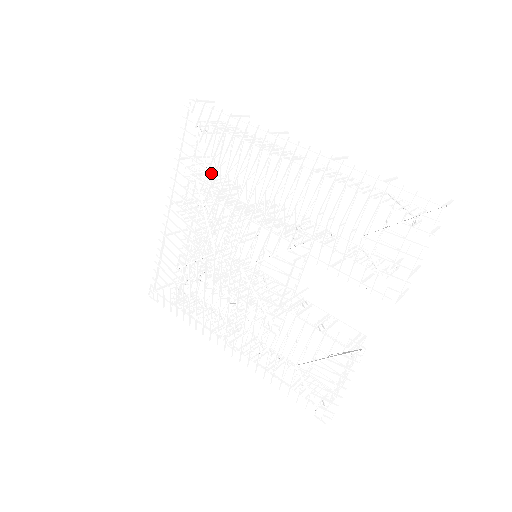
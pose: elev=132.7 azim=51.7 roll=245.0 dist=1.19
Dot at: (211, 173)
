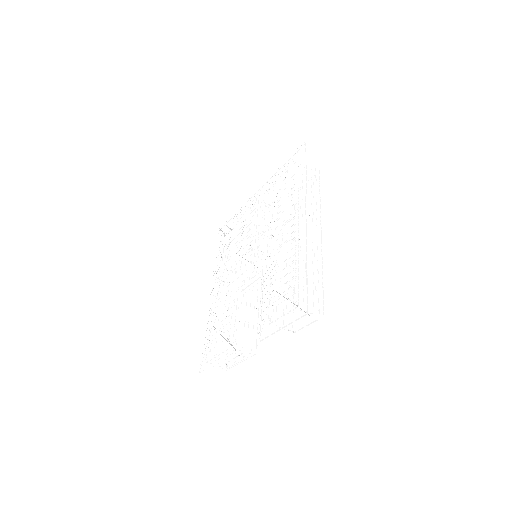
Dot at: occluded
